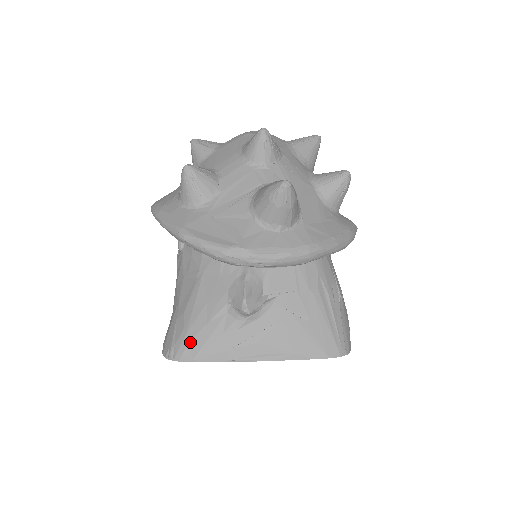
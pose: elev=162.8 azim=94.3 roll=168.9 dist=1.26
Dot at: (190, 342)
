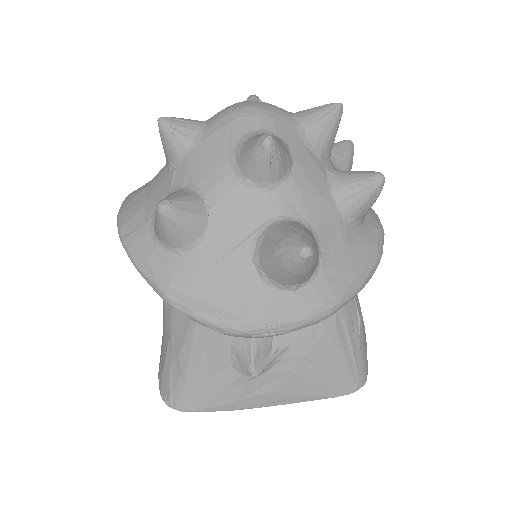
Dot at: (191, 393)
